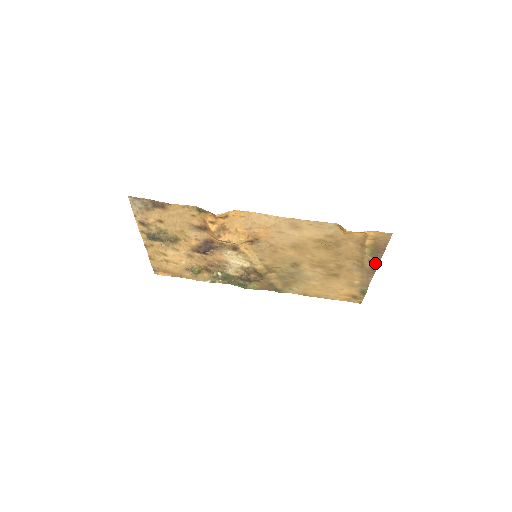
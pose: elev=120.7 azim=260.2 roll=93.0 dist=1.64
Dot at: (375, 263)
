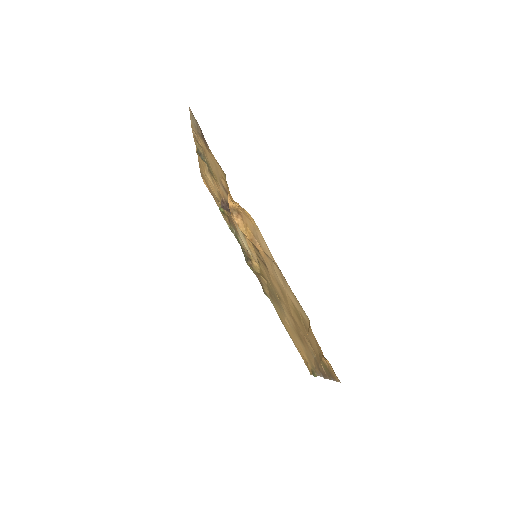
Dot at: (325, 375)
